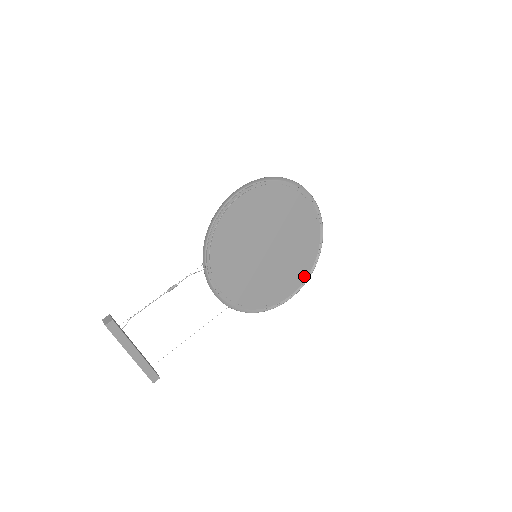
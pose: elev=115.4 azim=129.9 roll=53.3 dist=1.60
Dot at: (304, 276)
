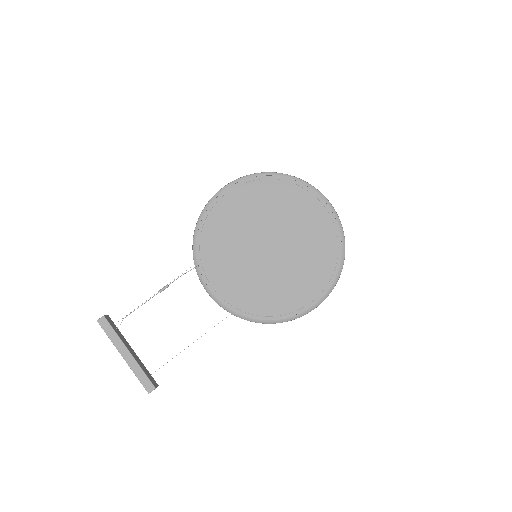
Dot at: (328, 281)
